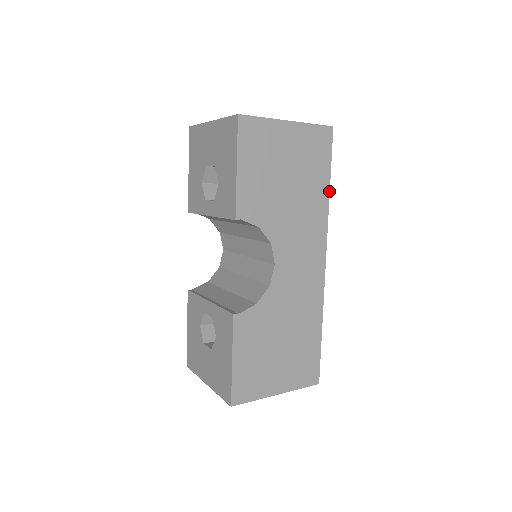
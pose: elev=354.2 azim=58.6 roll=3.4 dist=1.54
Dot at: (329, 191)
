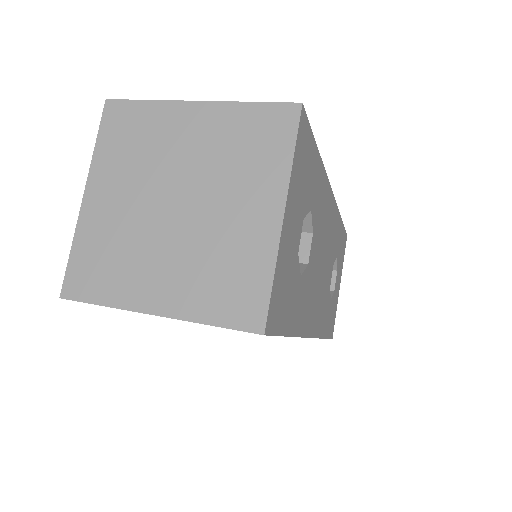
Dot at: (291, 336)
